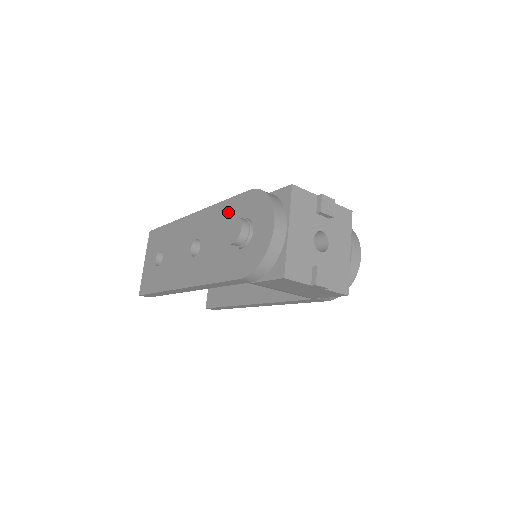
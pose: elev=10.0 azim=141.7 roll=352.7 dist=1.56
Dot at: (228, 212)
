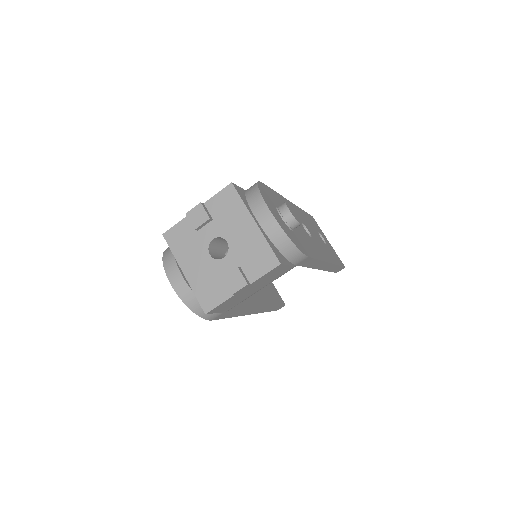
Dot at: occluded
